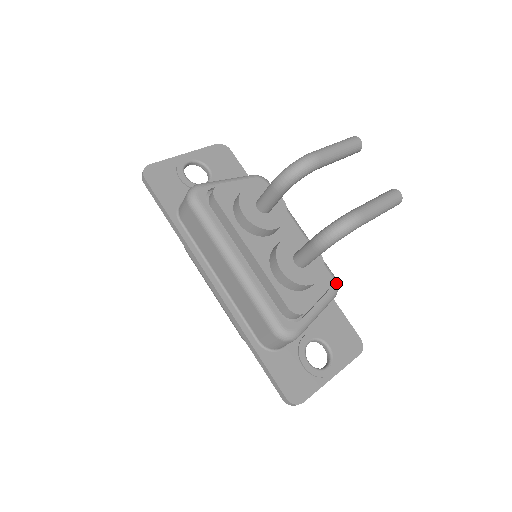
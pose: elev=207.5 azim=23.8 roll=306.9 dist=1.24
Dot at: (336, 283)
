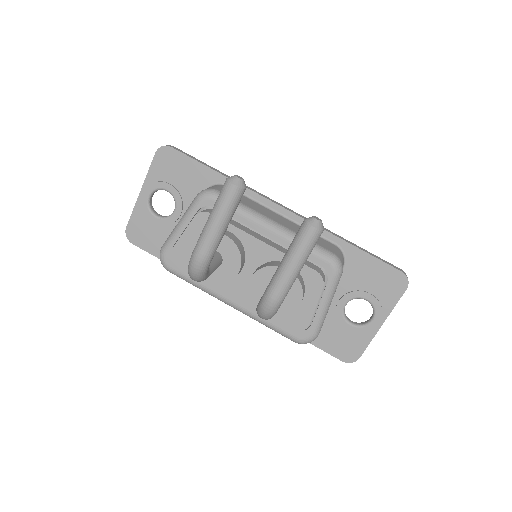
Dot at: (334, 266)
